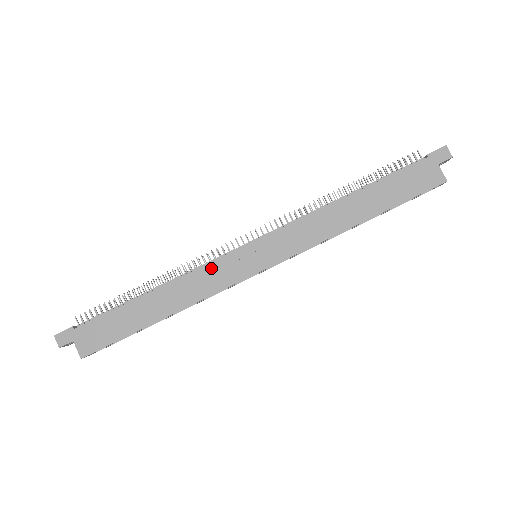
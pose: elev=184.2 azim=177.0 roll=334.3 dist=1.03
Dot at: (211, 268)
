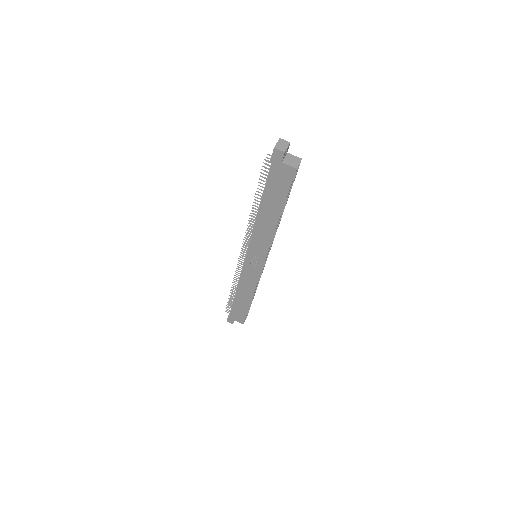
Dot at: (244, 275)
